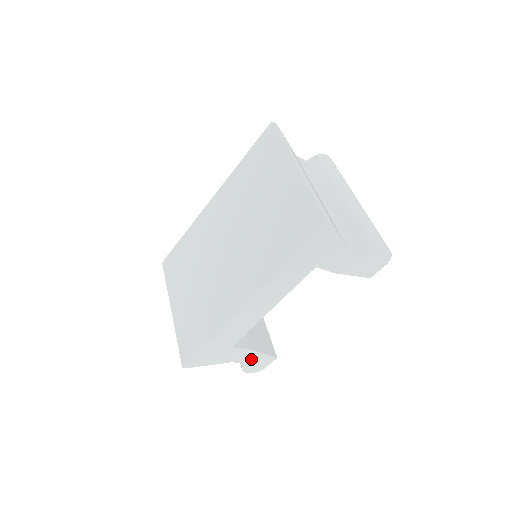
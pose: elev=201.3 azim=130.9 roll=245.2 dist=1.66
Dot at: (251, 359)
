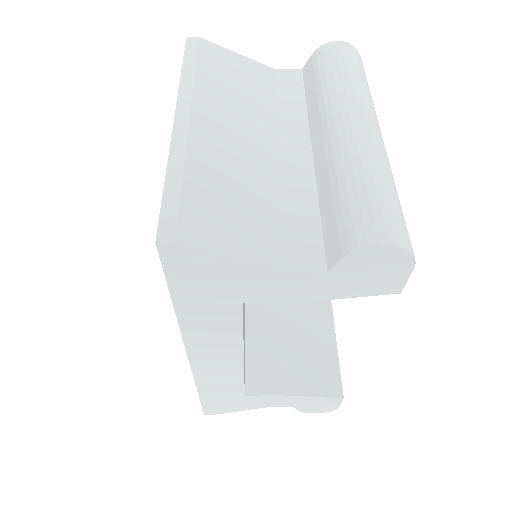
Dot at: (298, 402)
